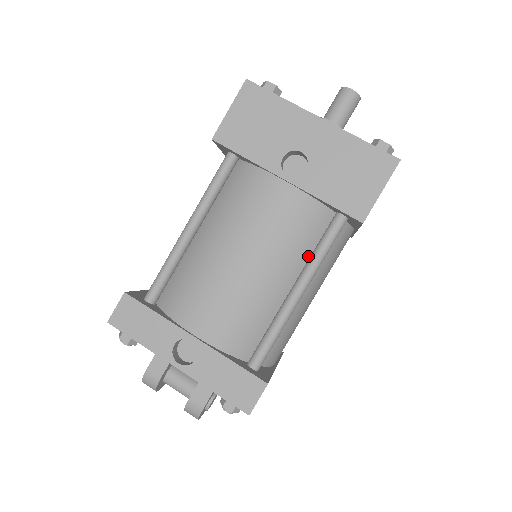
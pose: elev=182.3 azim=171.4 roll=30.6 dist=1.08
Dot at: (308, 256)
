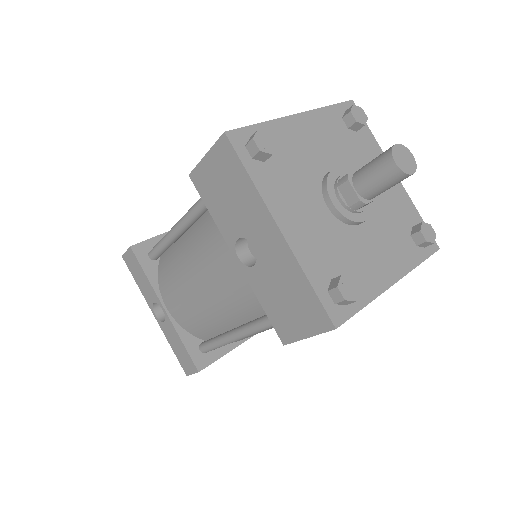
Dot at: (256, 316)
